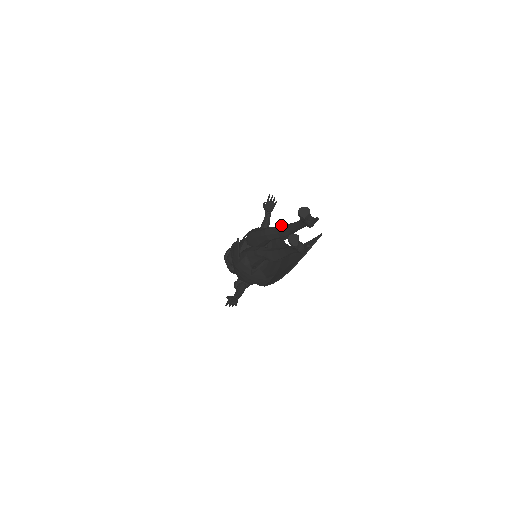
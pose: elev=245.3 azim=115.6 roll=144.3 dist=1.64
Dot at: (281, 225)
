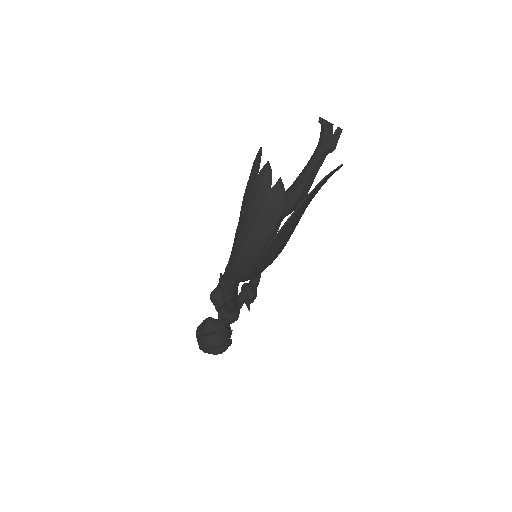
Dot at: occluded
